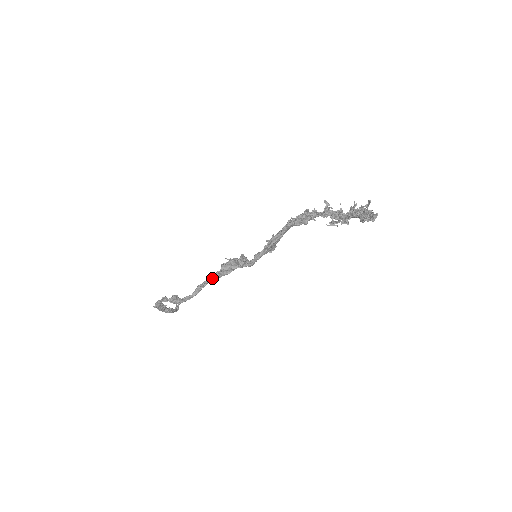
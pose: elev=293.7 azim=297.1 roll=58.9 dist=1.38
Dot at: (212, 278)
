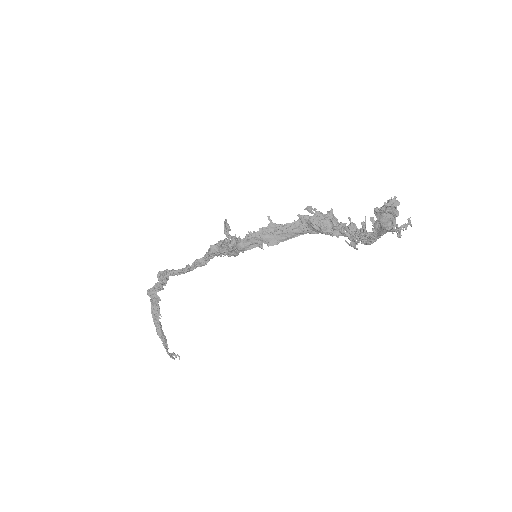
Dot at: (203, 258)
